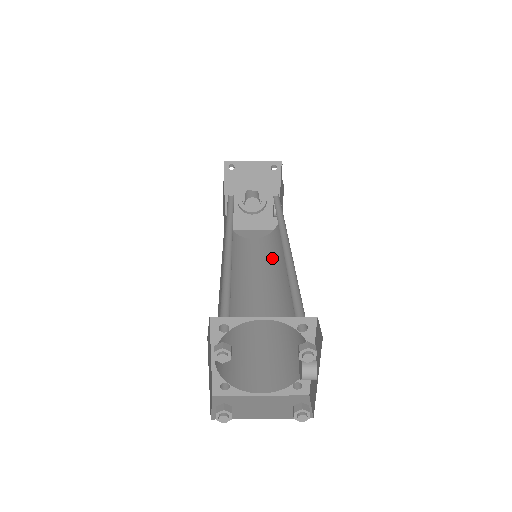
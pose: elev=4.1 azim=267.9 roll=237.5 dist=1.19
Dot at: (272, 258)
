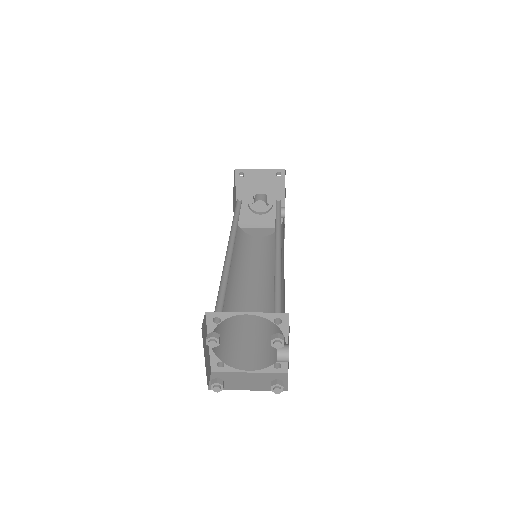
Dot at: (273, 256)
